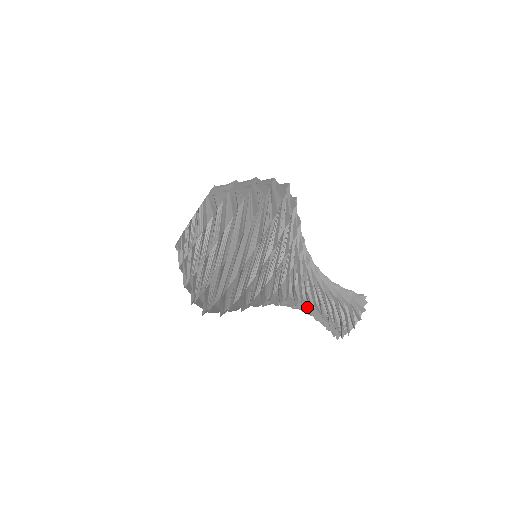
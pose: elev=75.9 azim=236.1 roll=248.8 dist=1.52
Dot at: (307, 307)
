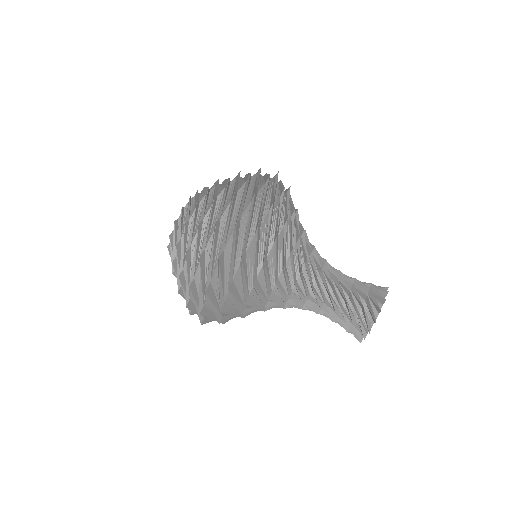
Dot at: (318, 305)
